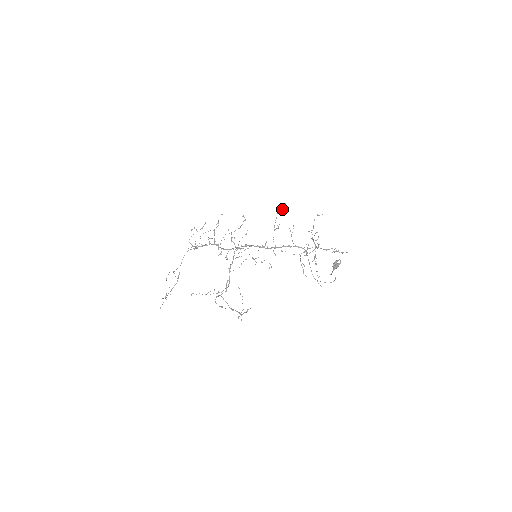
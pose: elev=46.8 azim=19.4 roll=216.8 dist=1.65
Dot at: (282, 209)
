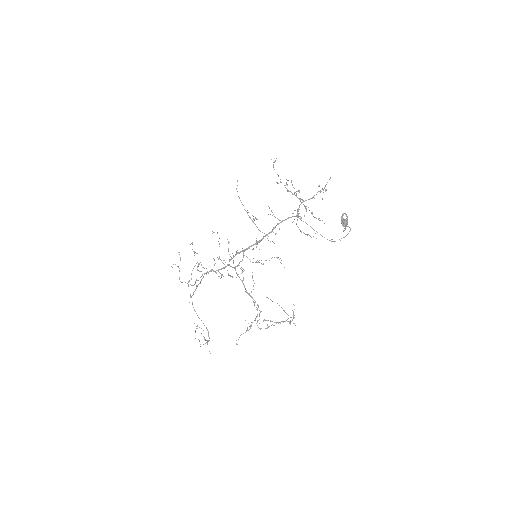
Dot at: occluded
